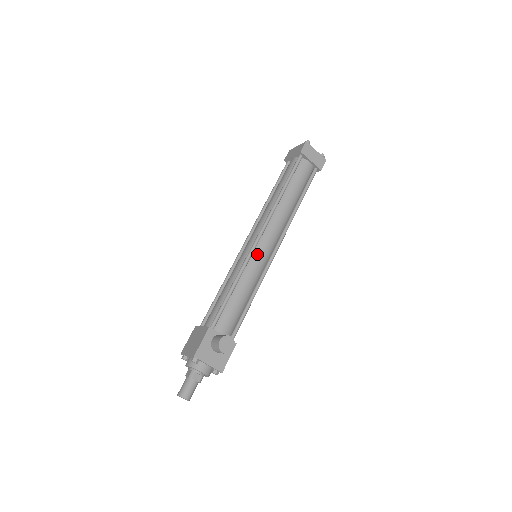
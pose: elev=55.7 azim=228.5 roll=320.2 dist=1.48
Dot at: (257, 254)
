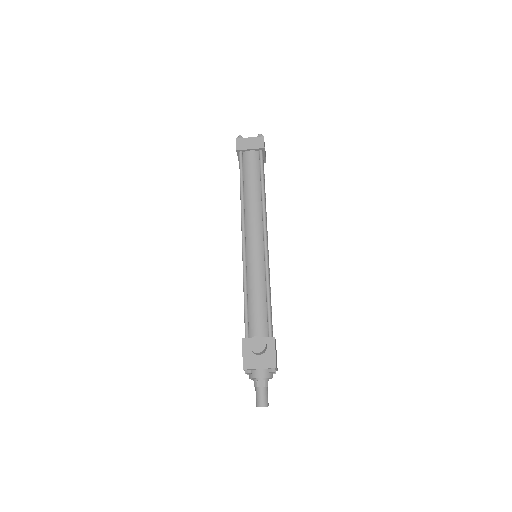
Dot at: (250, 255)
